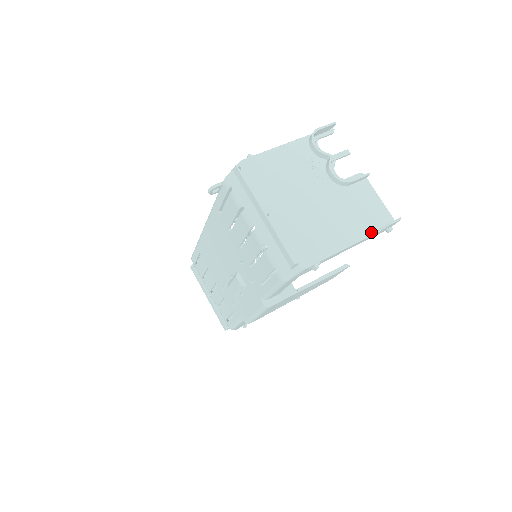
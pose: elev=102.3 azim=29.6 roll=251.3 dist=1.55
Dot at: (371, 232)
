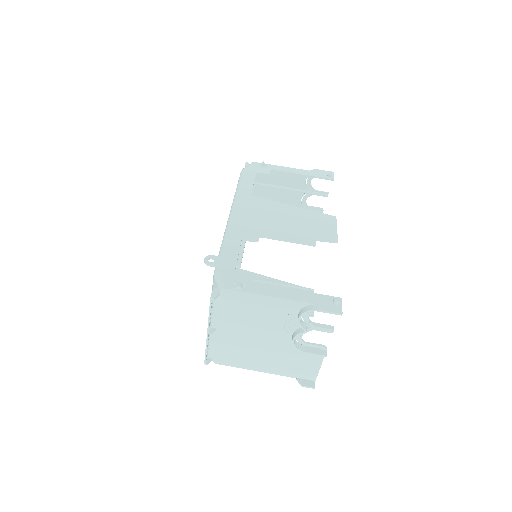
Dot at: (287, 375)
